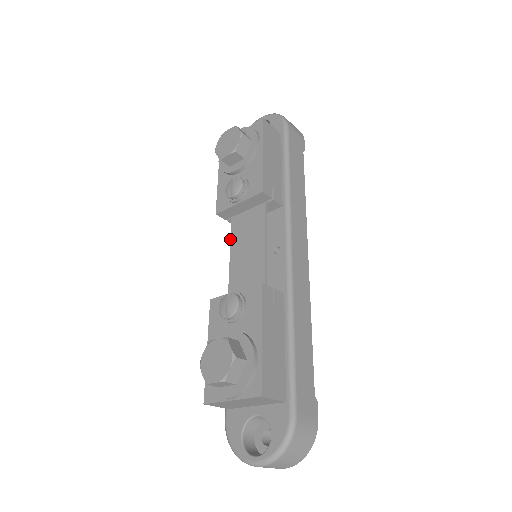
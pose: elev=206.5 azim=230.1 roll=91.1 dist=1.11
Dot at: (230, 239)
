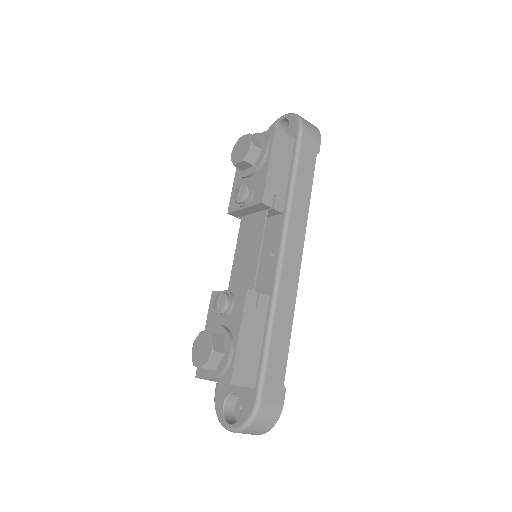
Dot at: occluded
